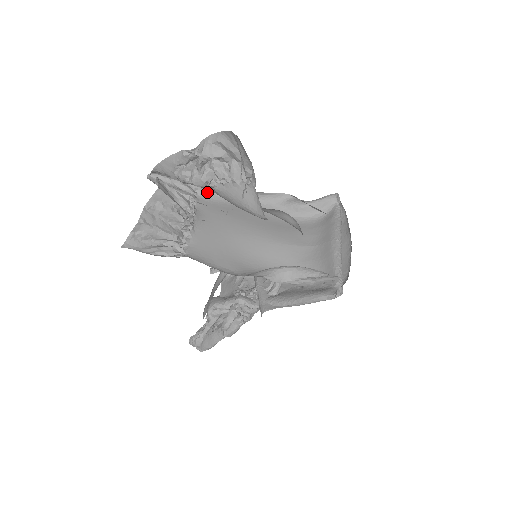
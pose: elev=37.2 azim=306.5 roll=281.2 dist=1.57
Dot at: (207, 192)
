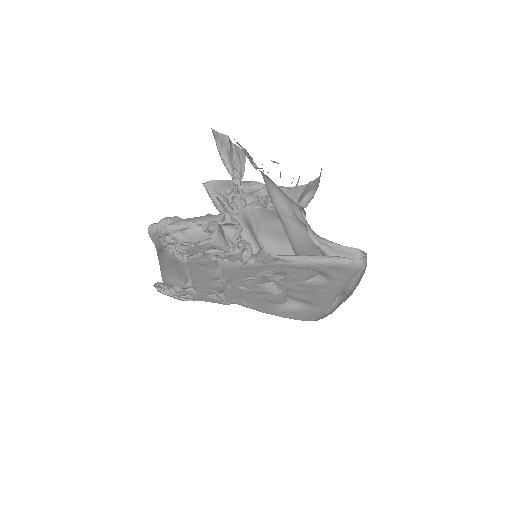
Dot at: occluded
